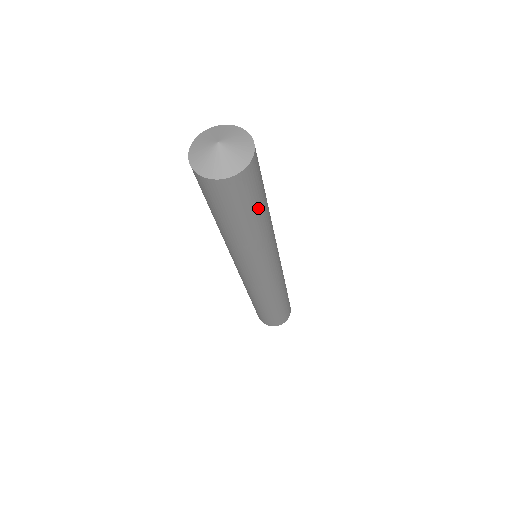
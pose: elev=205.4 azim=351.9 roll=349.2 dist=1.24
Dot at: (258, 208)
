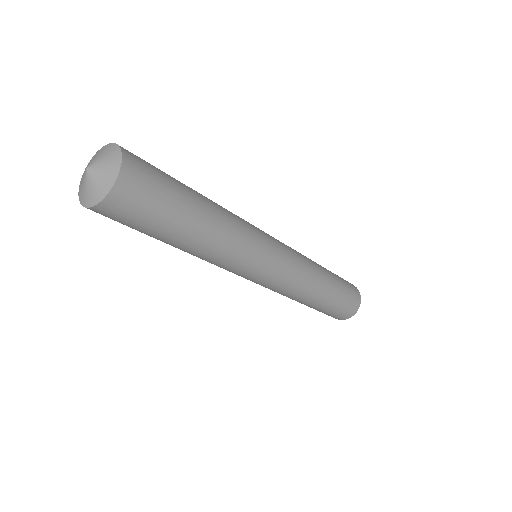
Dot at: (161, 234)
